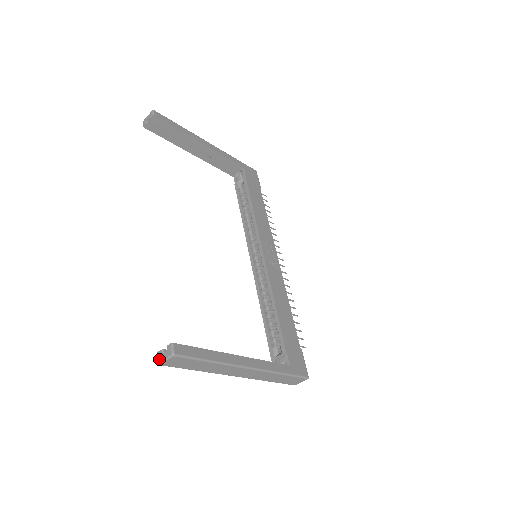
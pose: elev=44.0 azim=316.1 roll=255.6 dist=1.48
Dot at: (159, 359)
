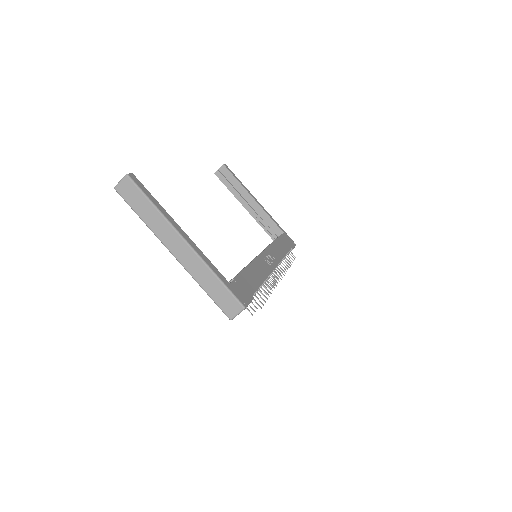
Dot at: (117, 185)
